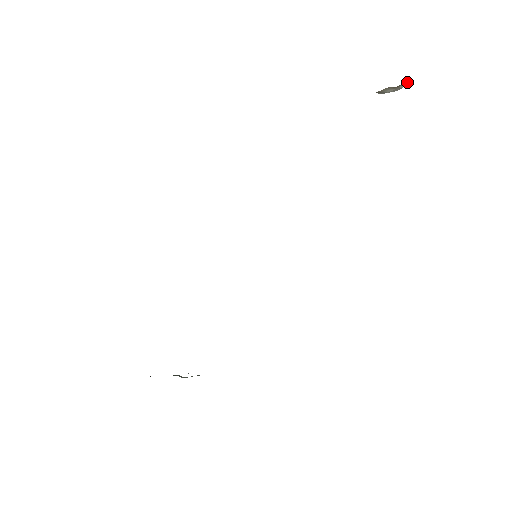
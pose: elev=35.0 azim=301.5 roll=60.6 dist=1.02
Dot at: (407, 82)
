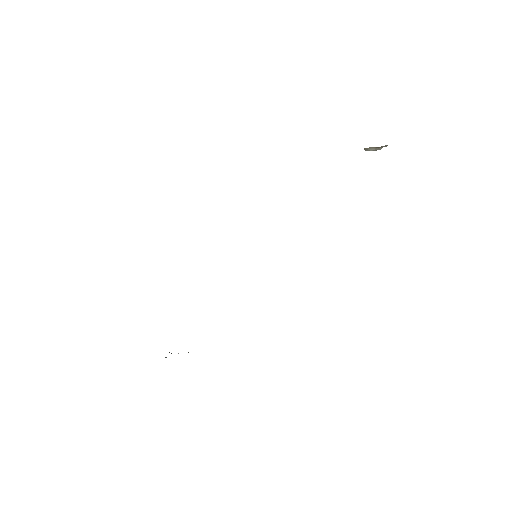
Dot at: (385, 146)
